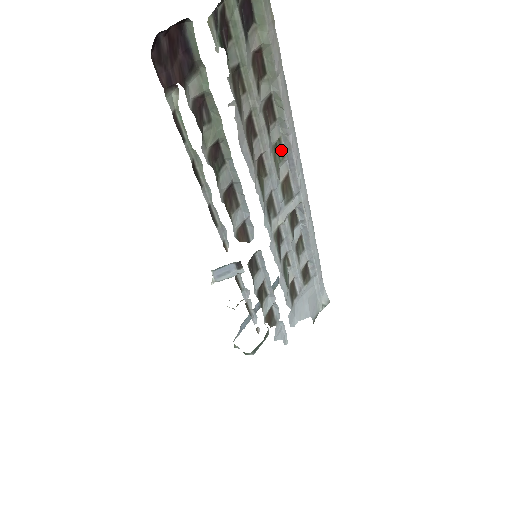
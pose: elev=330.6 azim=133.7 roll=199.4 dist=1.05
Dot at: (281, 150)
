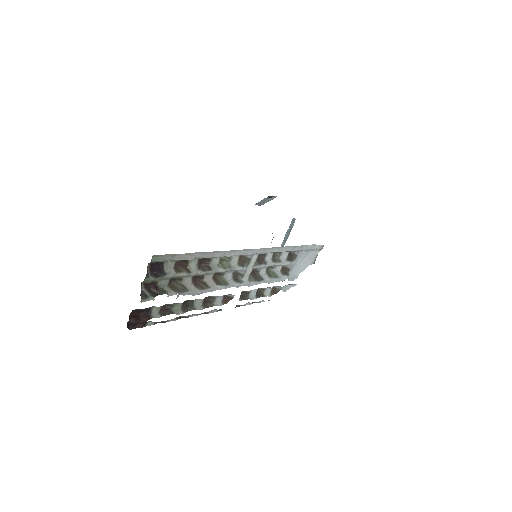
Dot at: (226, 257)
